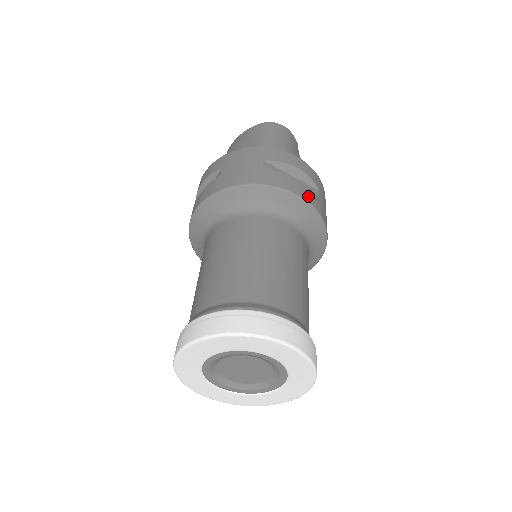
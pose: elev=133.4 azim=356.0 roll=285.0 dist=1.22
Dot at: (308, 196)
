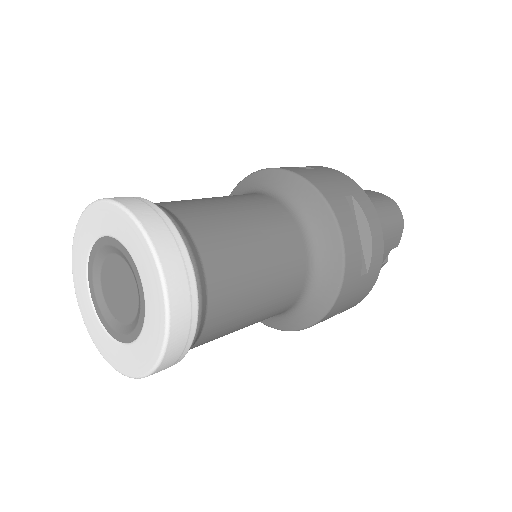
Dot at: (351, 256)
